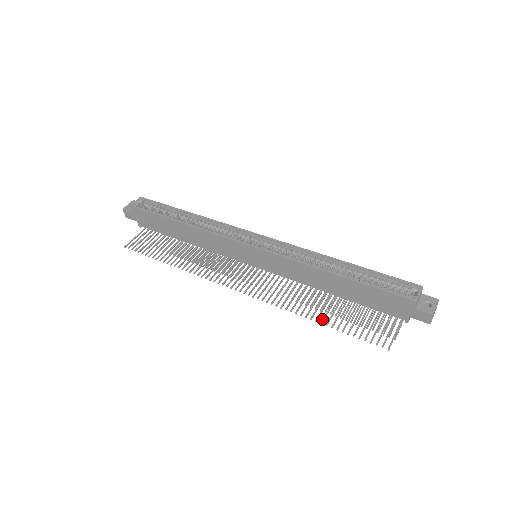
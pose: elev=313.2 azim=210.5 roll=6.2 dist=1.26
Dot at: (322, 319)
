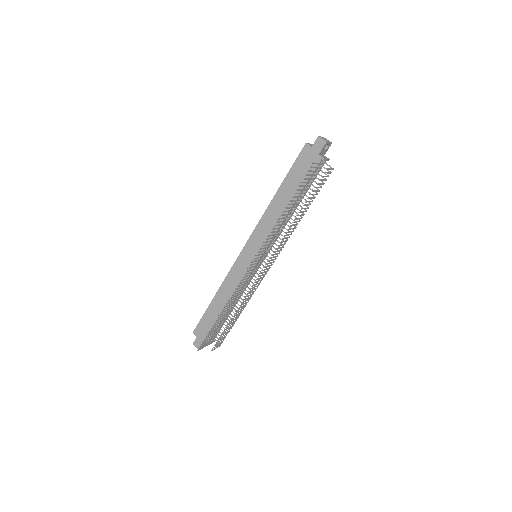
Dot at: (286, 208)
